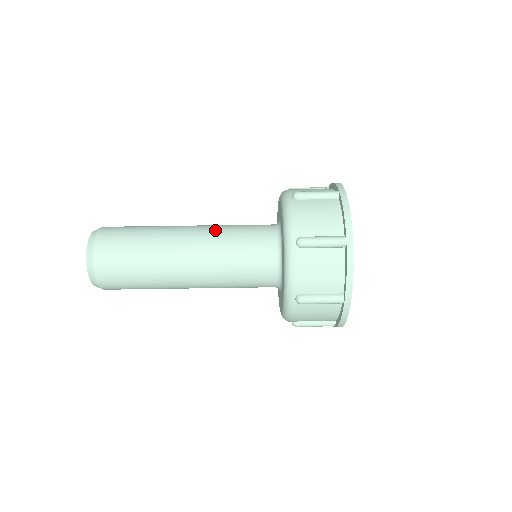
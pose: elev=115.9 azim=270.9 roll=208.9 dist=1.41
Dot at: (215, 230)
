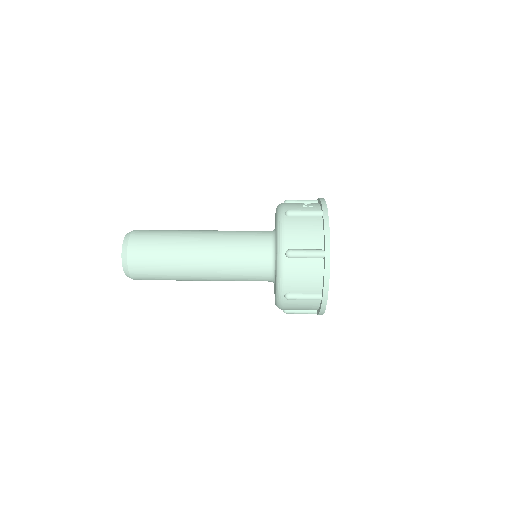
Dot at: (223, 237)
